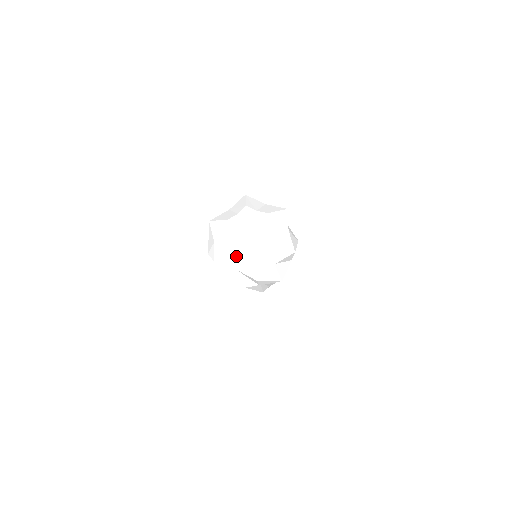
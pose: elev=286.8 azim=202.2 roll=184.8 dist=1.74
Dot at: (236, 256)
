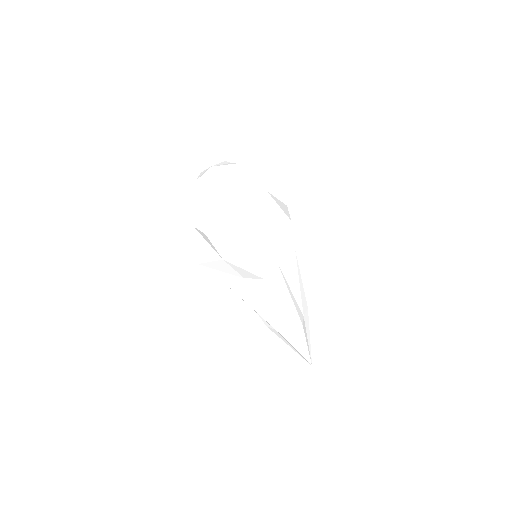
Dot at: (193, 206)
